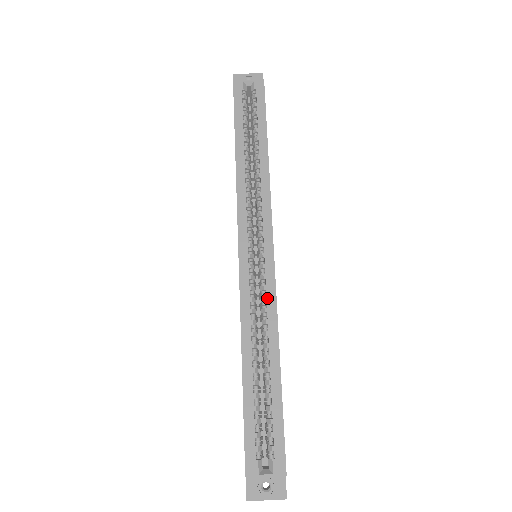
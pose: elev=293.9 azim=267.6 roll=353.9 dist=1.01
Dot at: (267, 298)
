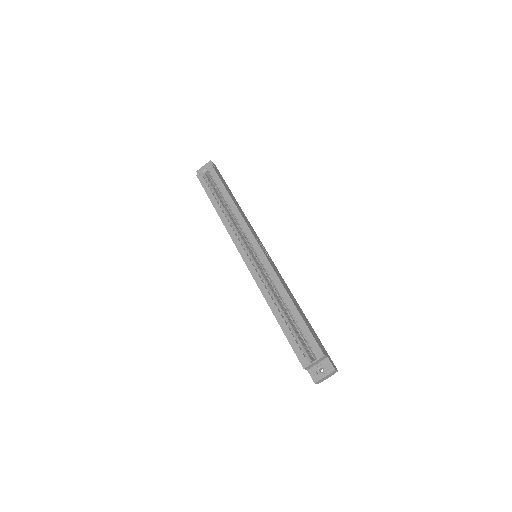
Dot at: (269, 273)
